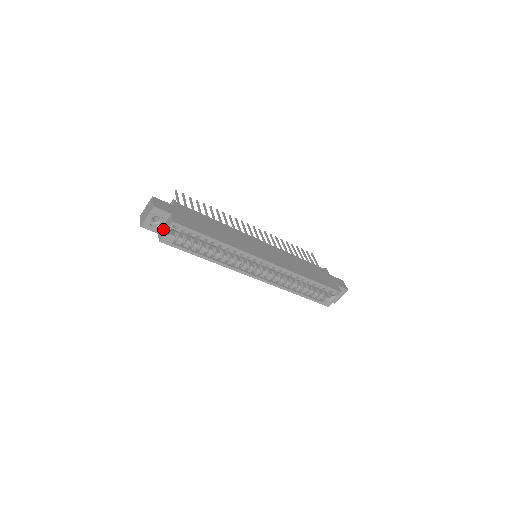
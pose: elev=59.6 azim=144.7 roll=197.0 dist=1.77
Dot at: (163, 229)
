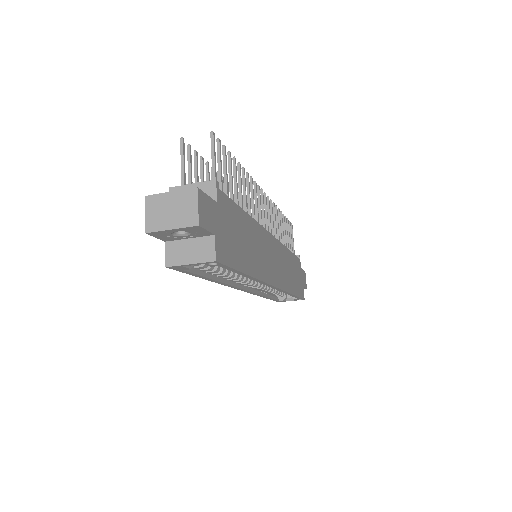
Dot at: (184, 249)
